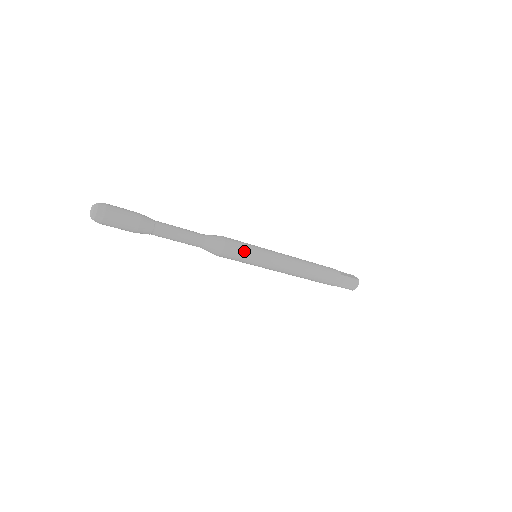
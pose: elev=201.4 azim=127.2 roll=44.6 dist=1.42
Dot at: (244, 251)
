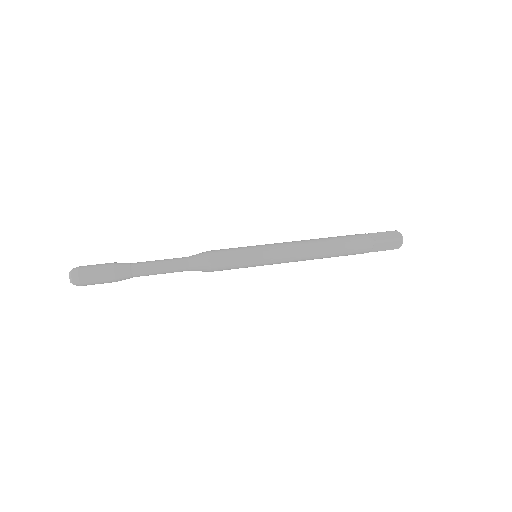
Dot at: (234, 268)
